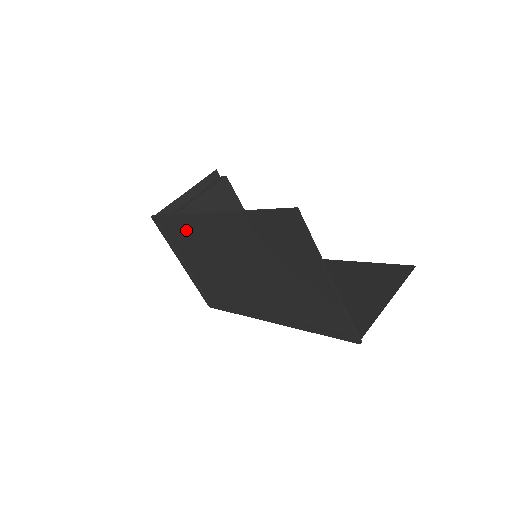
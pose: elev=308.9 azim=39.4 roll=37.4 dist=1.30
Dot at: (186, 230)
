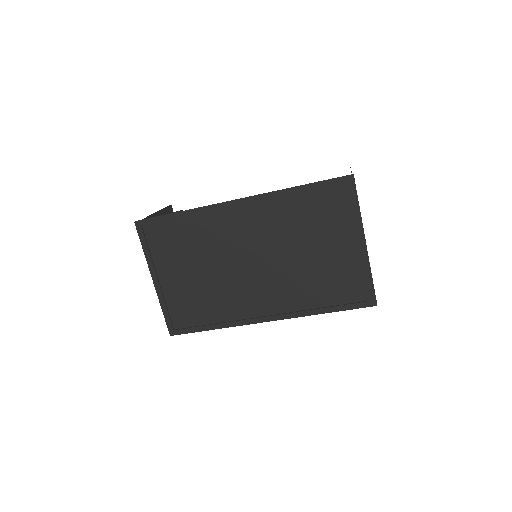
Dot at: (188, 229)
